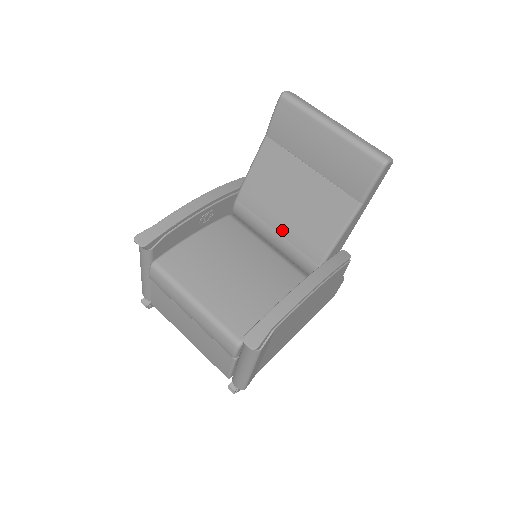
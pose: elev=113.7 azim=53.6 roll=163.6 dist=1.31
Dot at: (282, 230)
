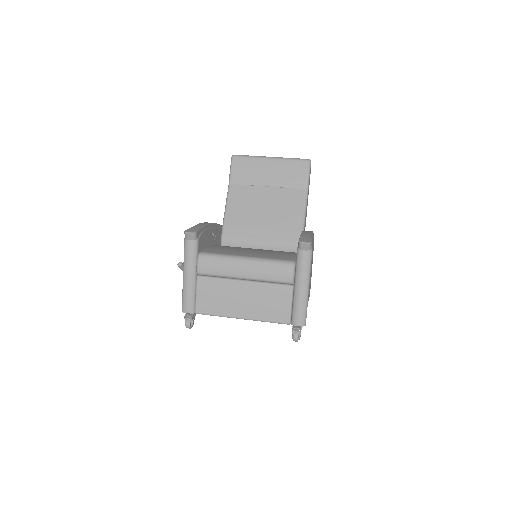
Dot at: (265, 233)
